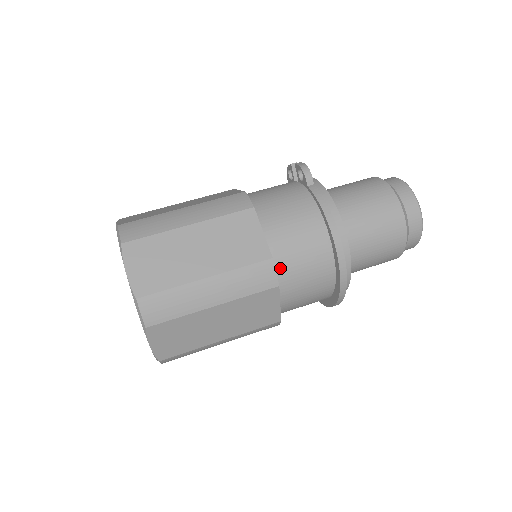
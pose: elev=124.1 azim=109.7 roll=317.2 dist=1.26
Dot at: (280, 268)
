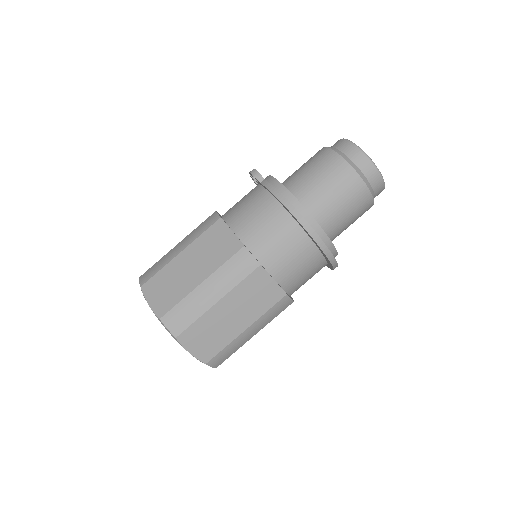
Dot at: (258, 252)
